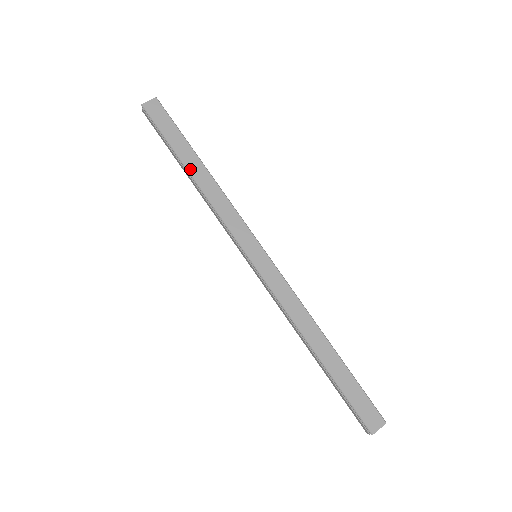
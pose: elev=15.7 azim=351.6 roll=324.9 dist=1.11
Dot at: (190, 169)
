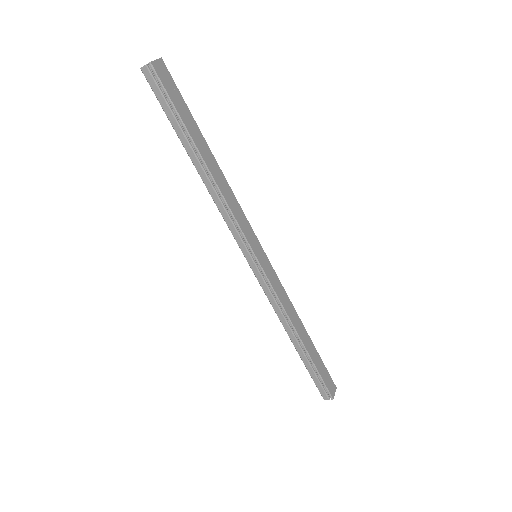
Dot at: (204, 157)
